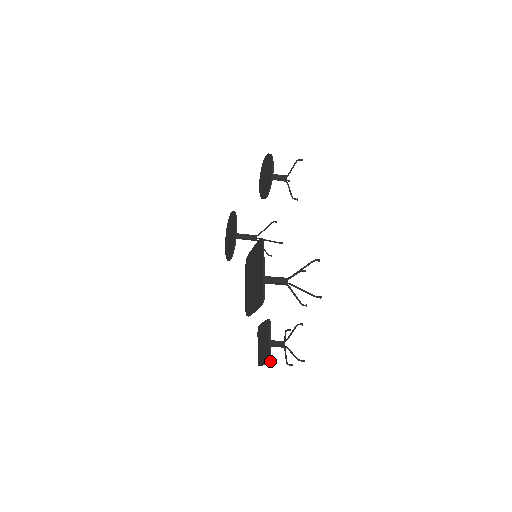
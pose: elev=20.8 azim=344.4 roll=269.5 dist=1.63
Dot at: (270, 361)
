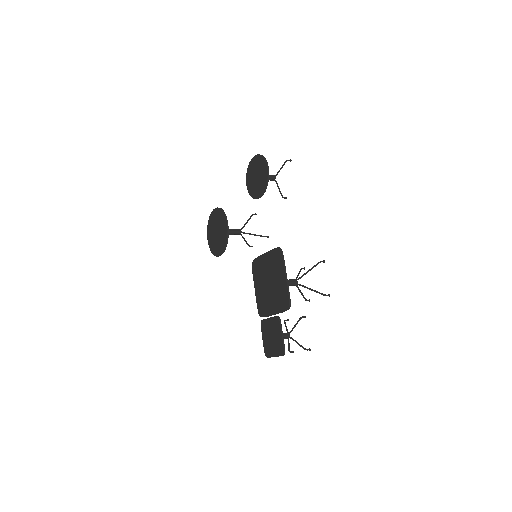
Dot at: occluded
